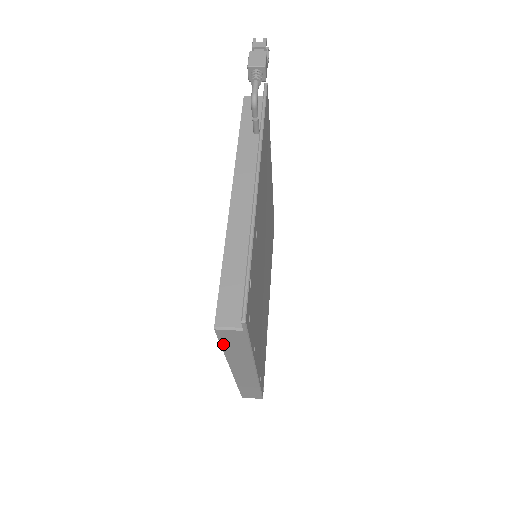
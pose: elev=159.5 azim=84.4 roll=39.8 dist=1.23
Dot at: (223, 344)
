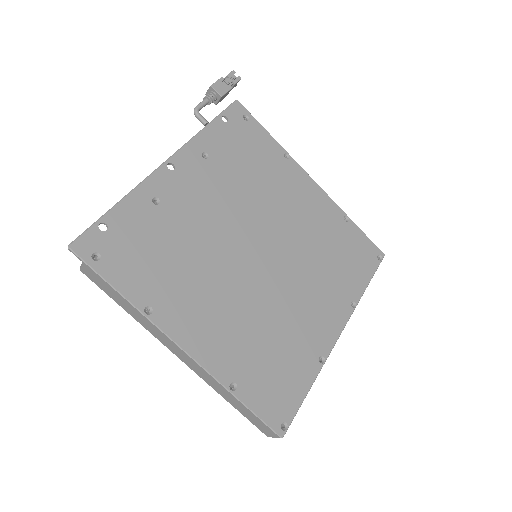
Dot at: (110, 296)
